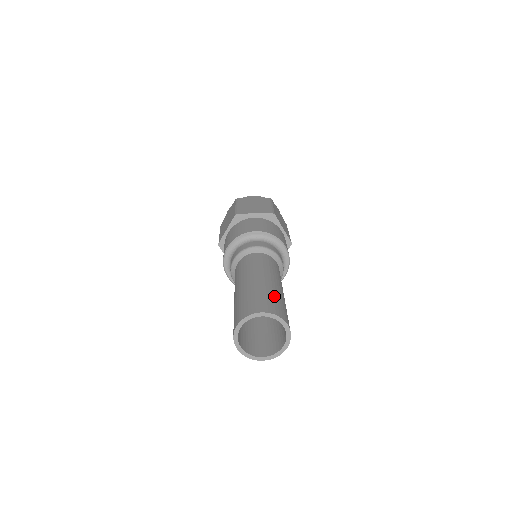
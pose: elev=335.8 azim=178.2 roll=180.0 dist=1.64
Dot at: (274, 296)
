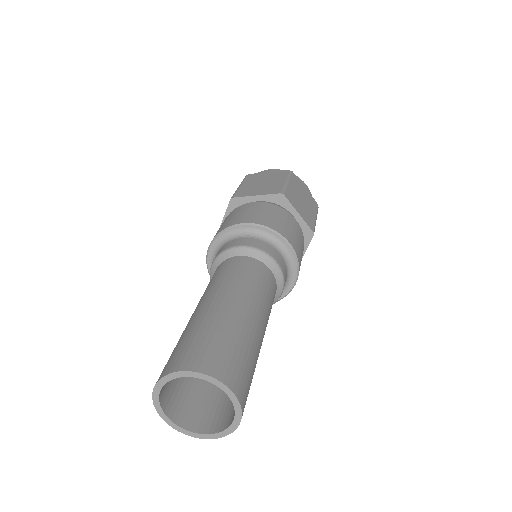
Dot at: (253, 364)
